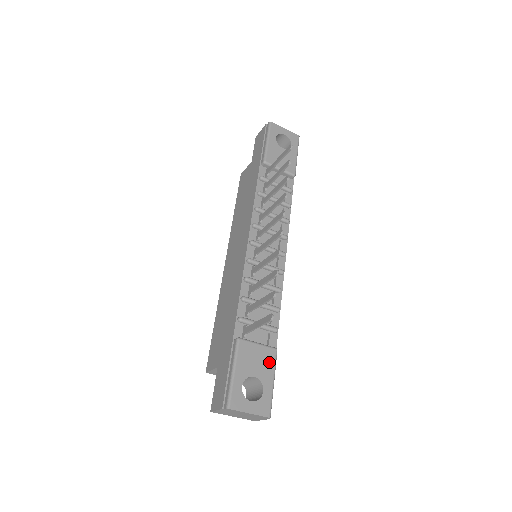
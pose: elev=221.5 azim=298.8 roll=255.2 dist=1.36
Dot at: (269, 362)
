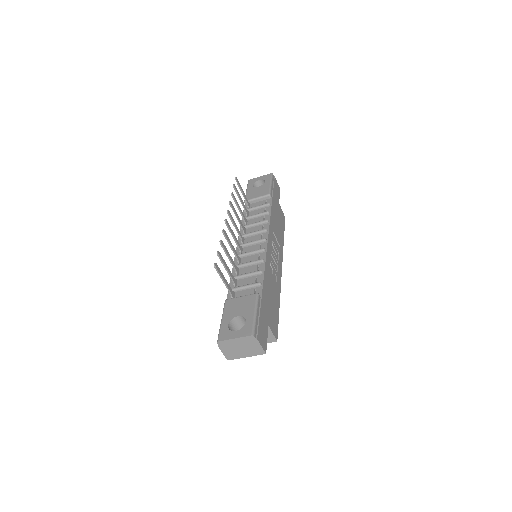
Dot at: (250, 303)
